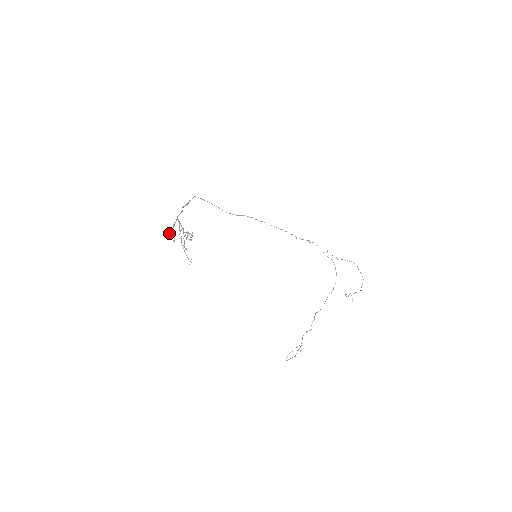
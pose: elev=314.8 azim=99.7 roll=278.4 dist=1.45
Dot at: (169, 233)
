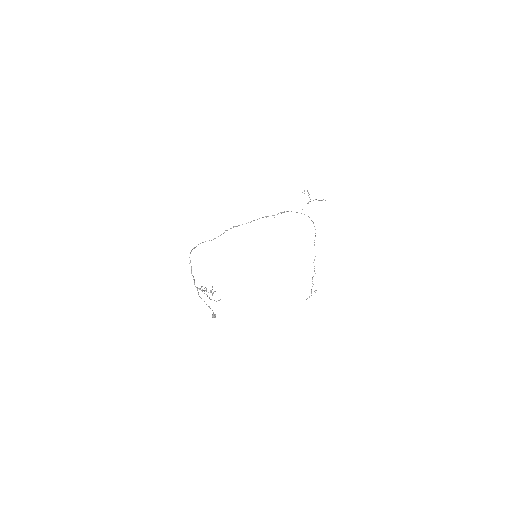
Dot at: occluded
